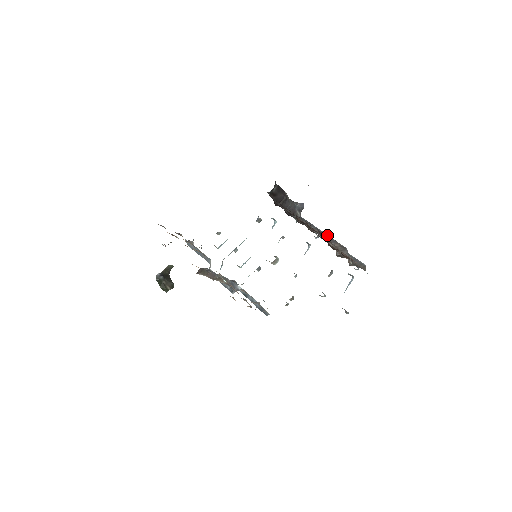
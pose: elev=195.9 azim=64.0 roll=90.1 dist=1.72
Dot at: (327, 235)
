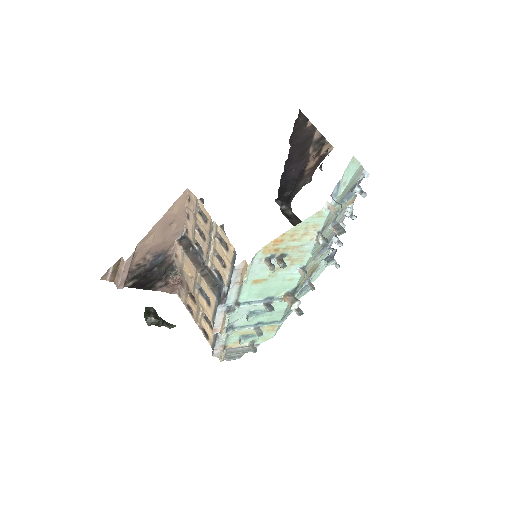
Dot at: occluded
